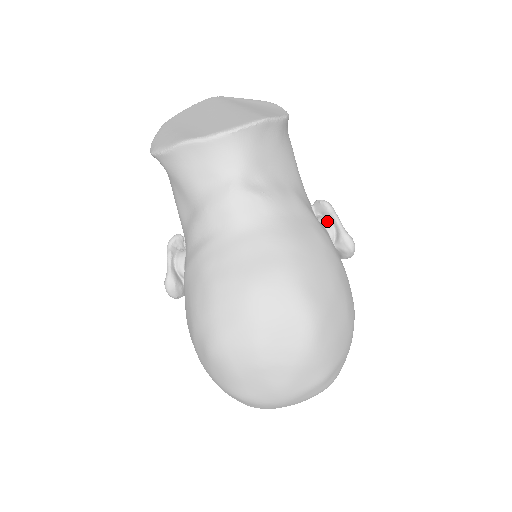
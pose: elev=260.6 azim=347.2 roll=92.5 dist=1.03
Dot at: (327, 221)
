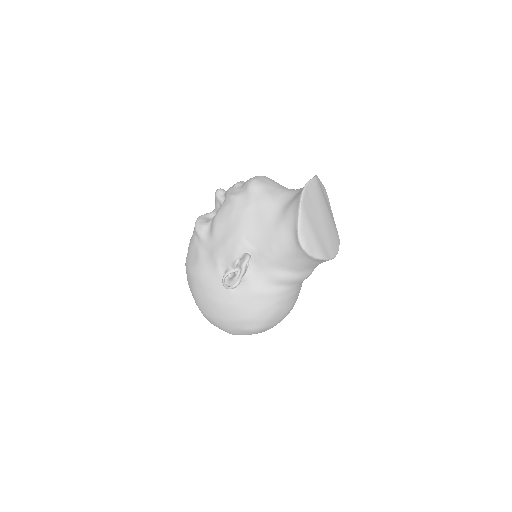
Dot at: occluded
